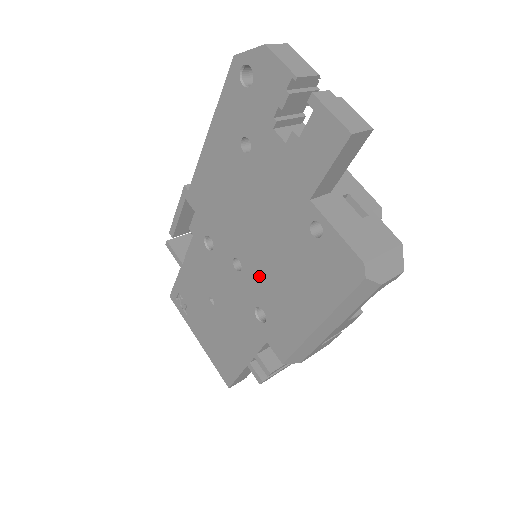
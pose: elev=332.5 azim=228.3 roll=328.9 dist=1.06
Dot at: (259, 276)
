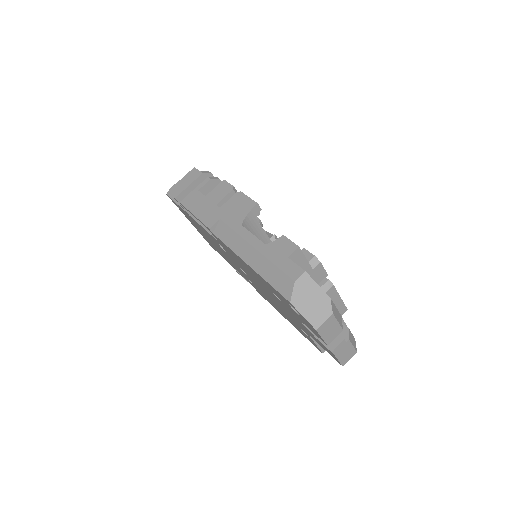
Dot at: occluded
